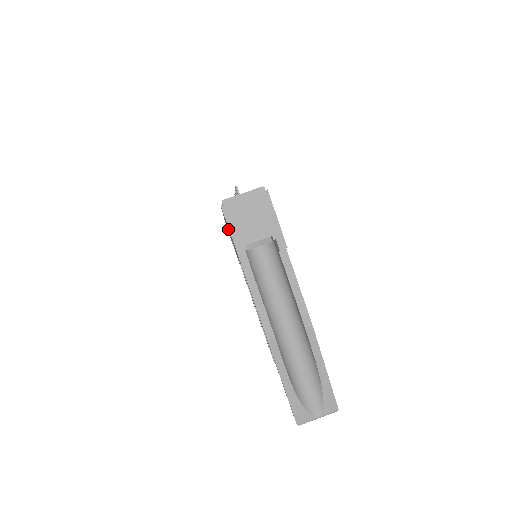
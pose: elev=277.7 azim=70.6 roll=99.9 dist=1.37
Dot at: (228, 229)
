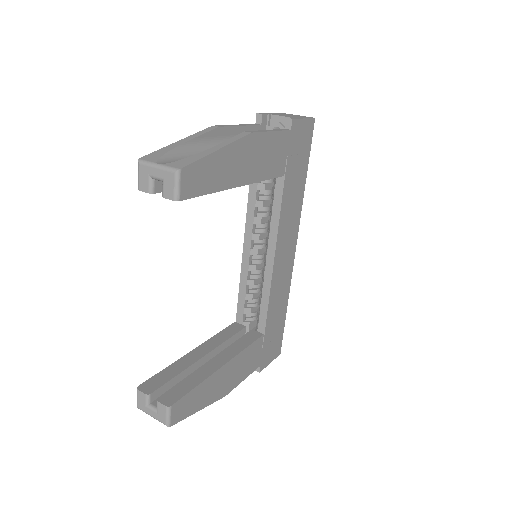
Dot at: occluded
